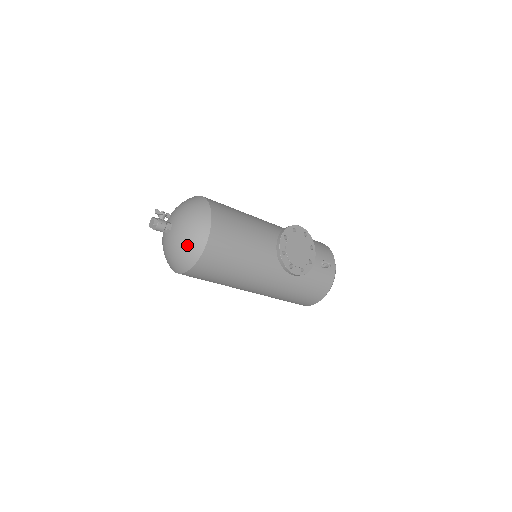
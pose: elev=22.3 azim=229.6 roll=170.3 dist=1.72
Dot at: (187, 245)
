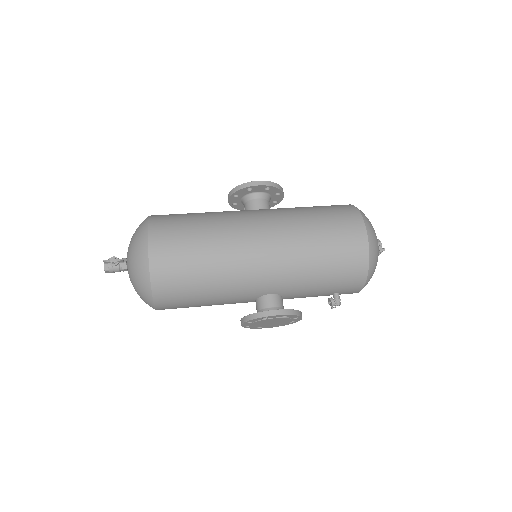
Dot at: occluded
